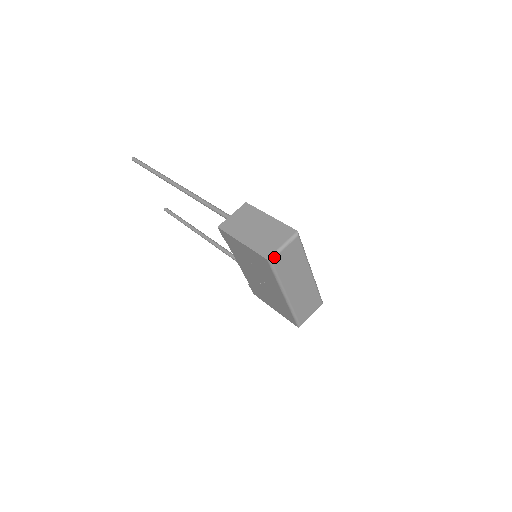
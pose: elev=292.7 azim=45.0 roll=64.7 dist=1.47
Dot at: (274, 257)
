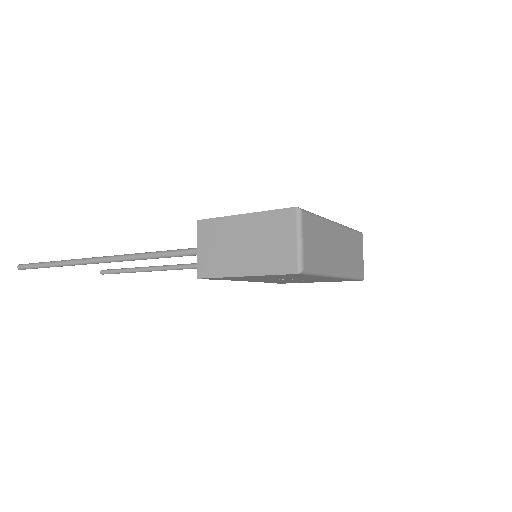
Dot at: (302, 263)
